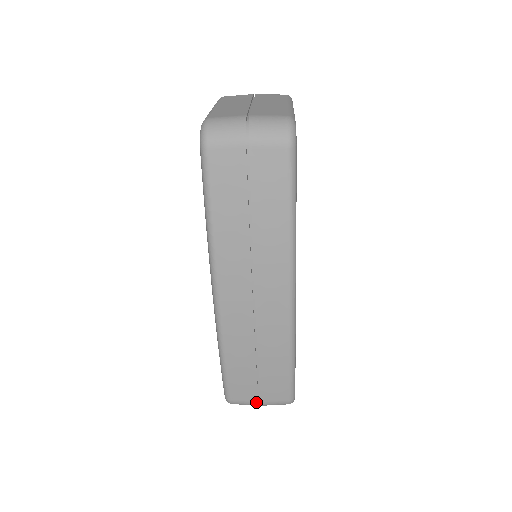
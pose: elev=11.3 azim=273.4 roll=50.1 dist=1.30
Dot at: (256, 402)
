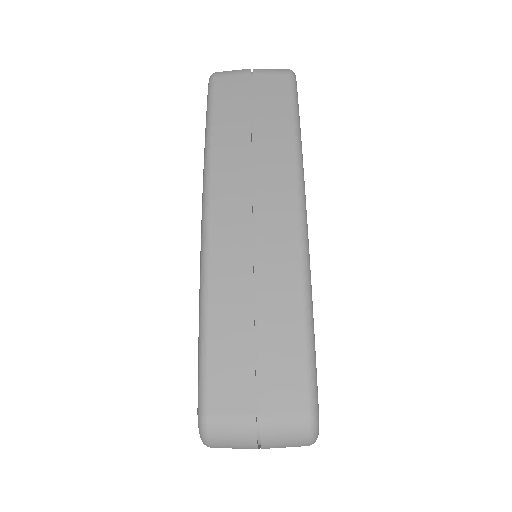
Dot at: (252, 416)
